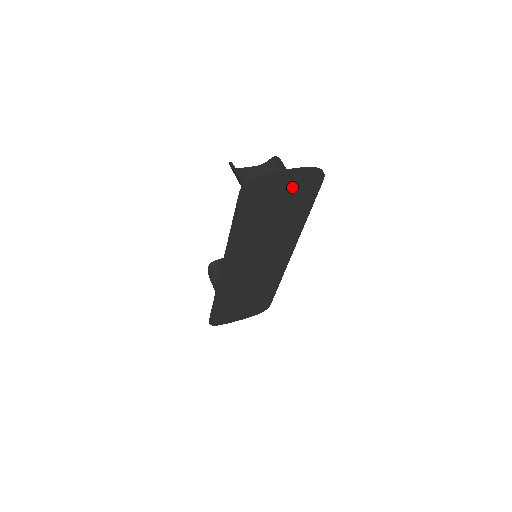
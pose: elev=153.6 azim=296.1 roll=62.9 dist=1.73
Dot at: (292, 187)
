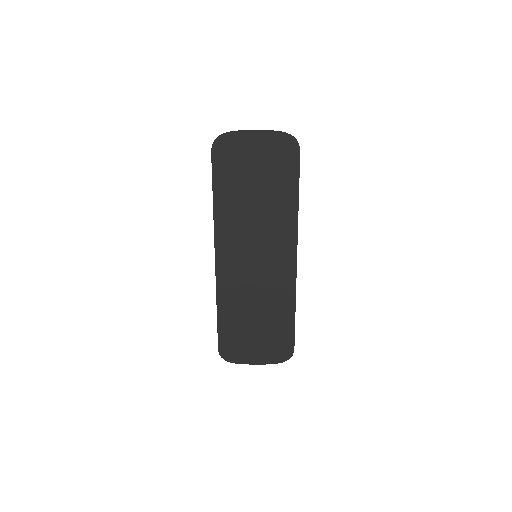
Dot at: (266, 154)
